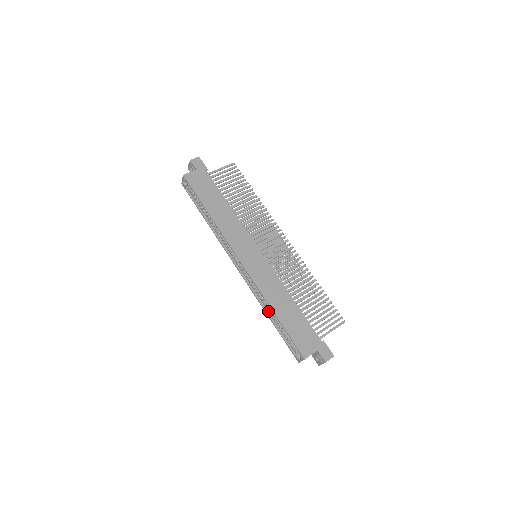
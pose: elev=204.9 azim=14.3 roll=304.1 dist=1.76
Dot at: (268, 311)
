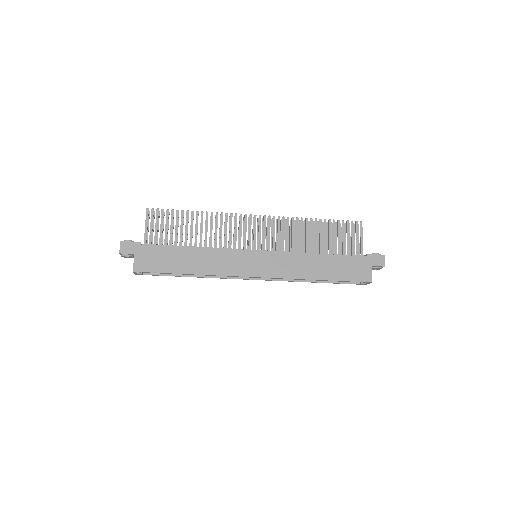
Dot at: (310, 280)
